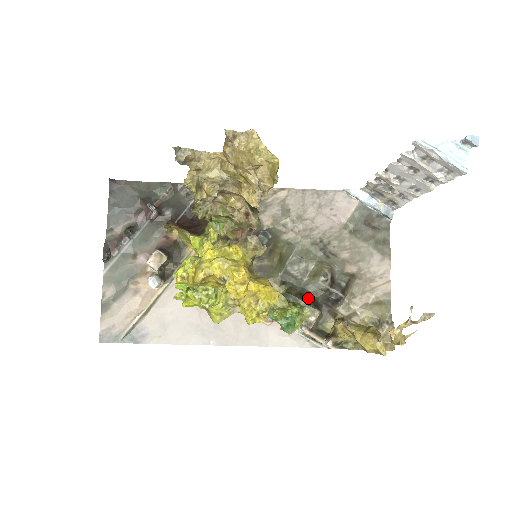
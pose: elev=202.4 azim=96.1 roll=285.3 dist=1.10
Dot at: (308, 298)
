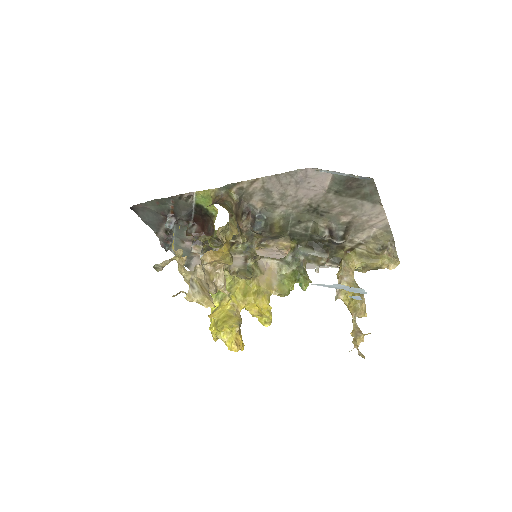
Dot at: (316, 245)
